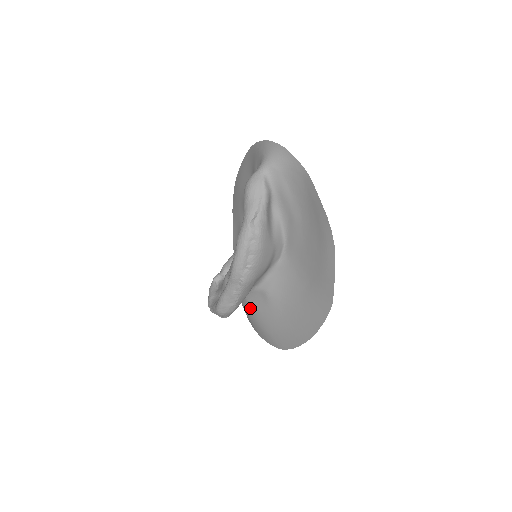
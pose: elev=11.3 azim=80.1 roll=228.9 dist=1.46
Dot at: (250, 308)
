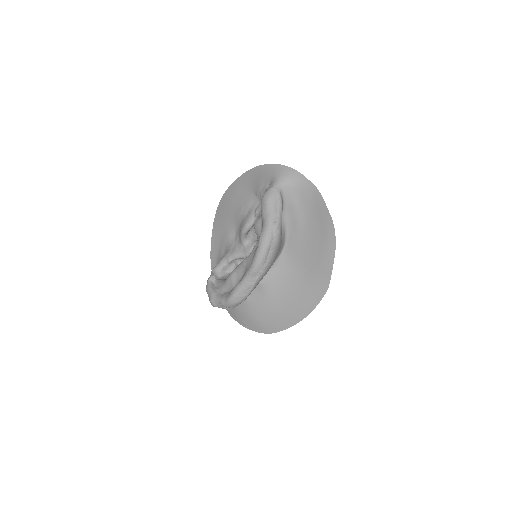
Dot at: (242, 302)
